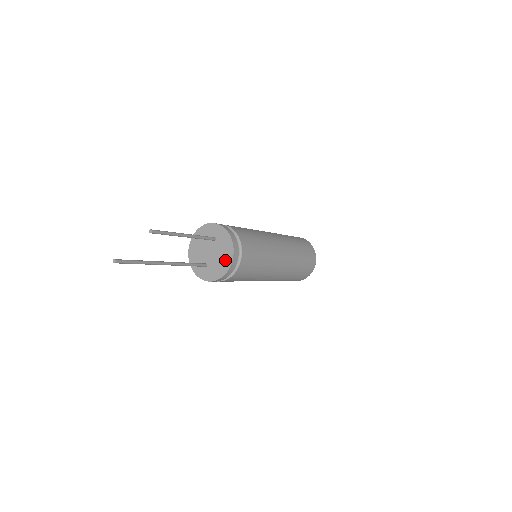
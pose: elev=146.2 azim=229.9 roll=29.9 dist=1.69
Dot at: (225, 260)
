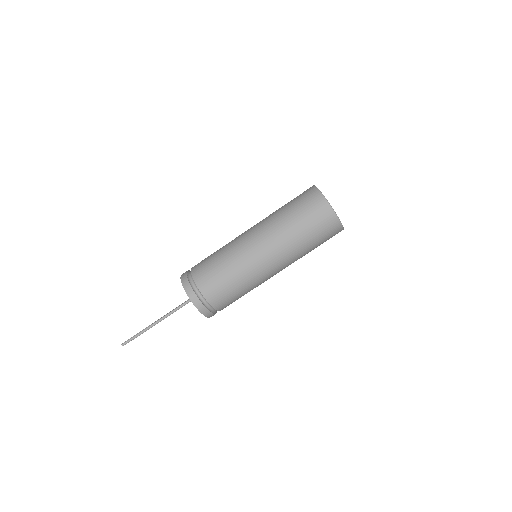
Dot at: occluded
